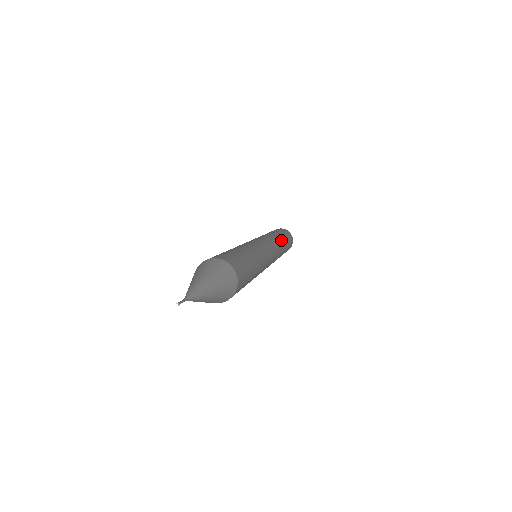
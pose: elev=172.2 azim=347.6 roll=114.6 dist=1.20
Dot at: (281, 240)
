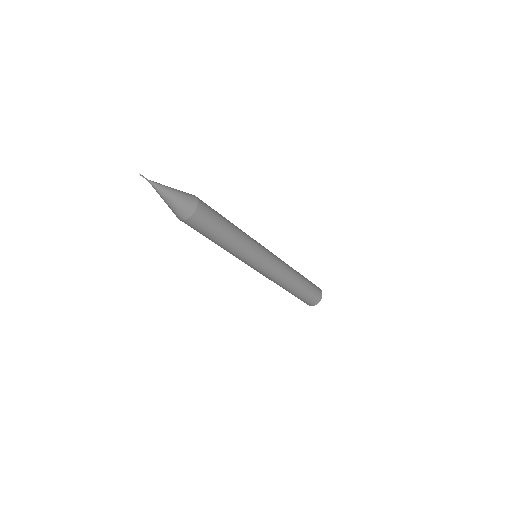
Dot at: occluded
